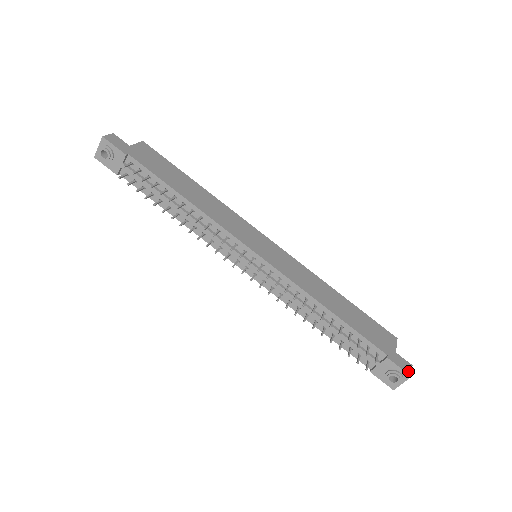
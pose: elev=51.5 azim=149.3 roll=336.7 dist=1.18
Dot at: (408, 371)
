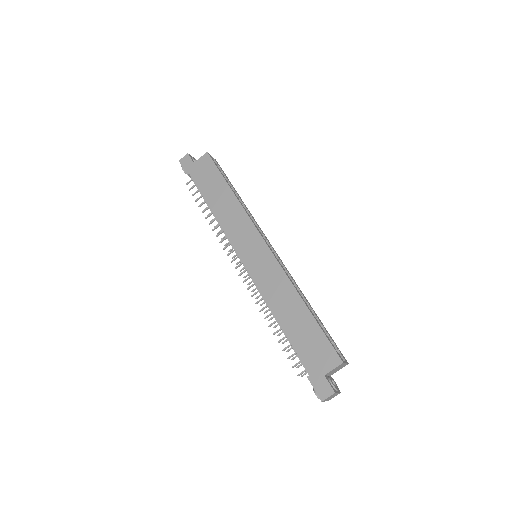
Dot at: (322, 396)
